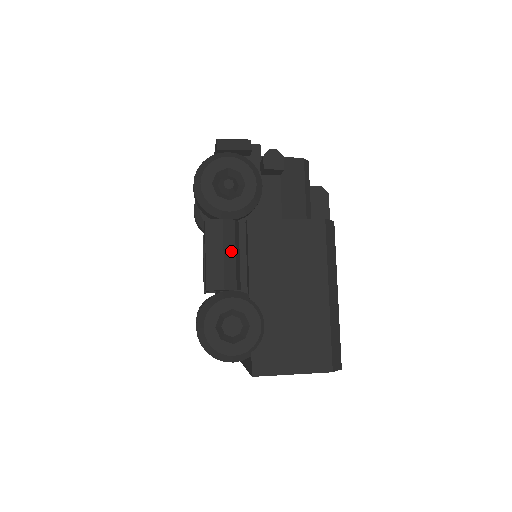
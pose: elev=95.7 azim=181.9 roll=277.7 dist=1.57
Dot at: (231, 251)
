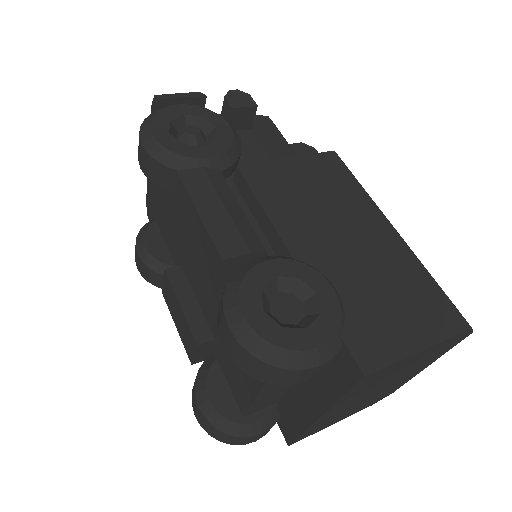
Dot at: (233, 205)
